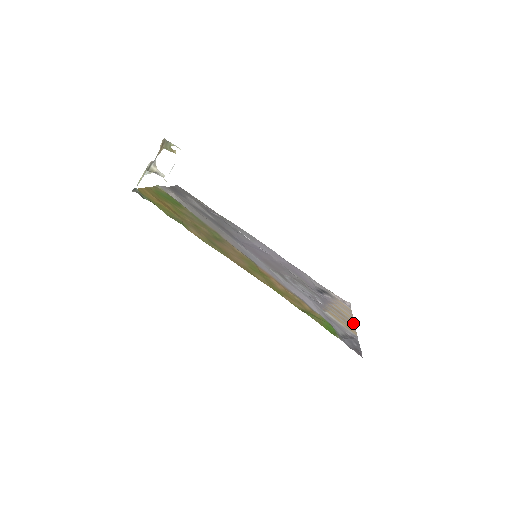
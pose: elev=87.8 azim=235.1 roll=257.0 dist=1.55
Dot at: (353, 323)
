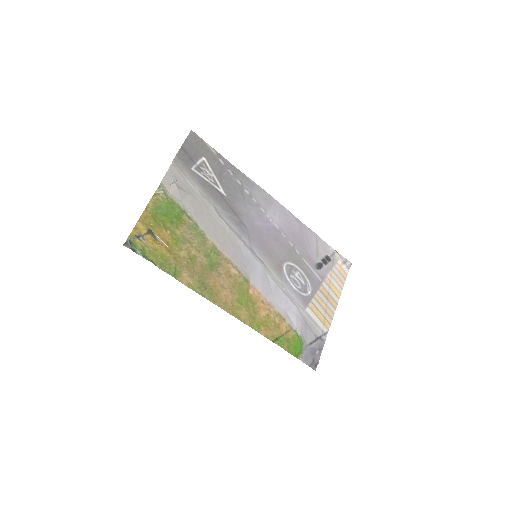
Dot at: (336, 306)
